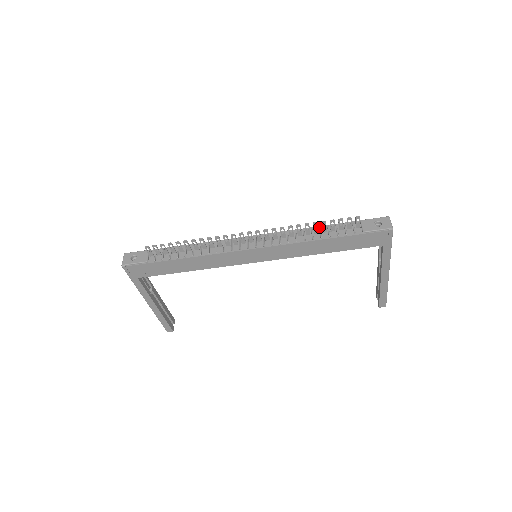
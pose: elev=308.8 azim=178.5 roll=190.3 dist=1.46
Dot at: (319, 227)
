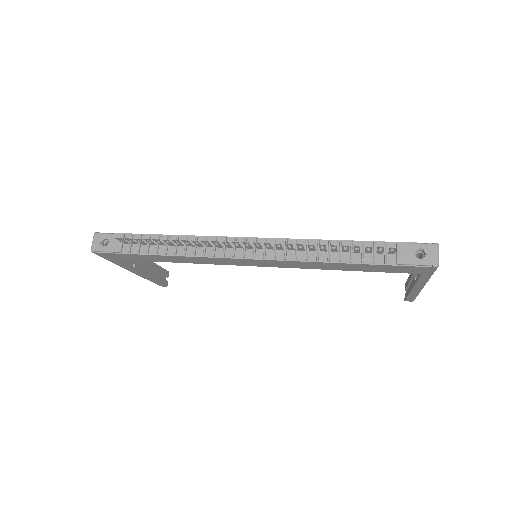
Dot at: (340, 243)
